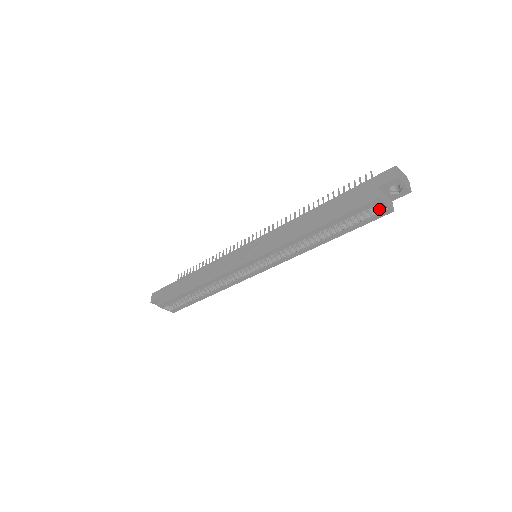
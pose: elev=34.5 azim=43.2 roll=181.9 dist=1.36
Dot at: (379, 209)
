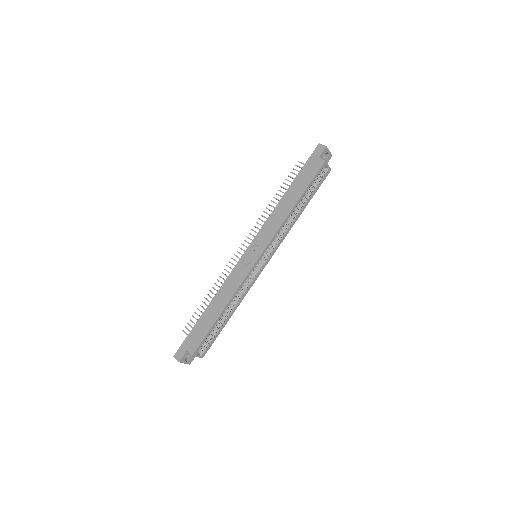
Dot at: (324, 171)
